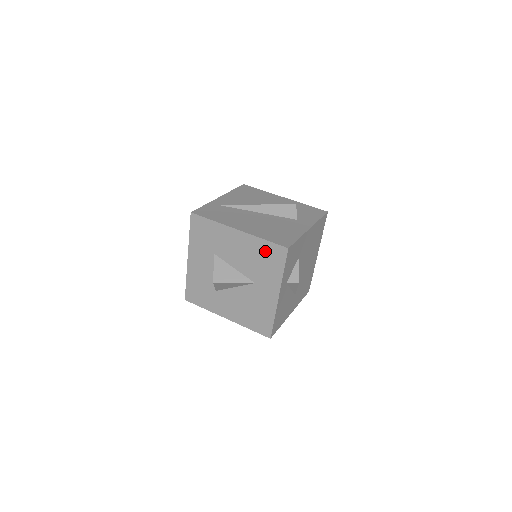
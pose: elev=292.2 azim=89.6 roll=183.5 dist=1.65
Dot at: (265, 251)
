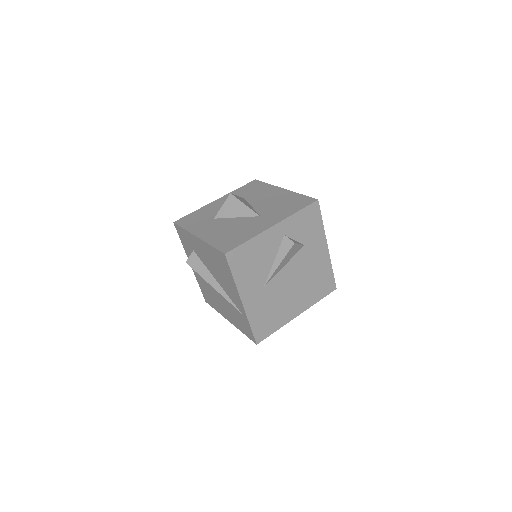
Dot at: (294, 200)
